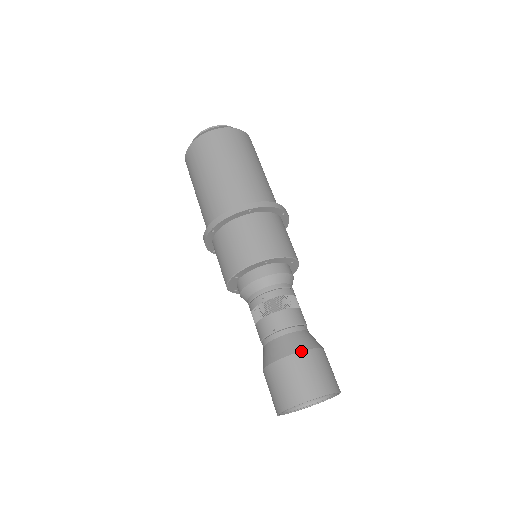
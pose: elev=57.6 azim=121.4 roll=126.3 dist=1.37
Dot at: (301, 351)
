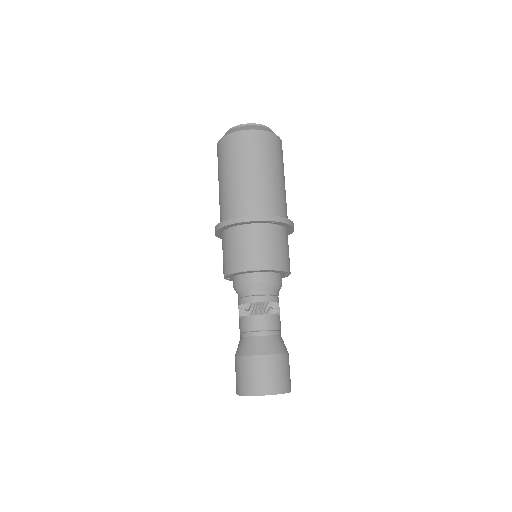
Dot at: (277, 354)
